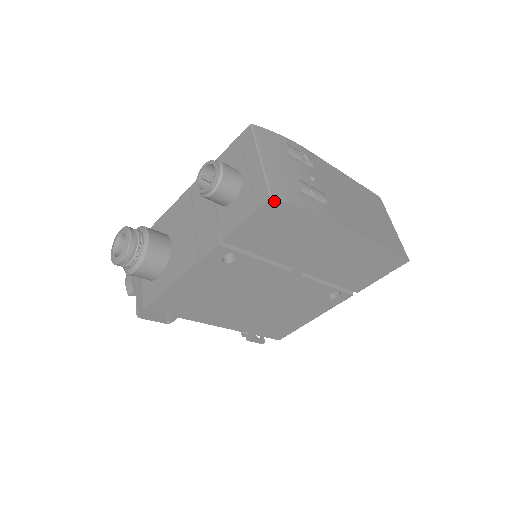
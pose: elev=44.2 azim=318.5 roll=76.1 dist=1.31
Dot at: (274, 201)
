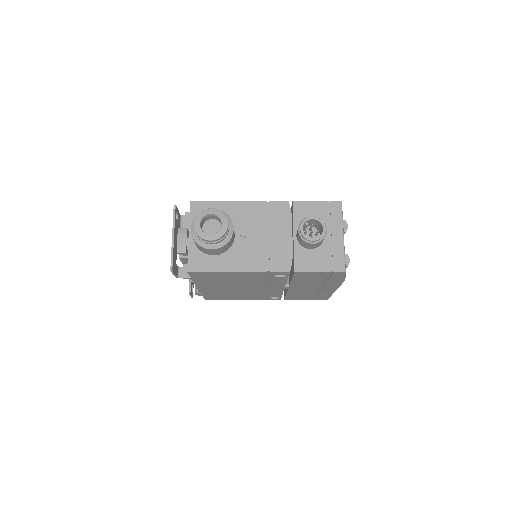
Dot at: (344, 273)
